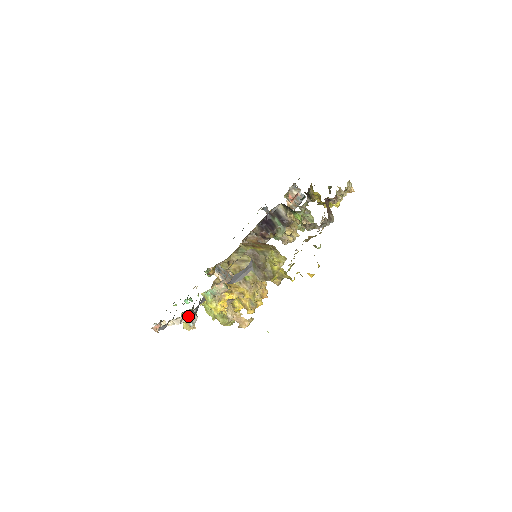
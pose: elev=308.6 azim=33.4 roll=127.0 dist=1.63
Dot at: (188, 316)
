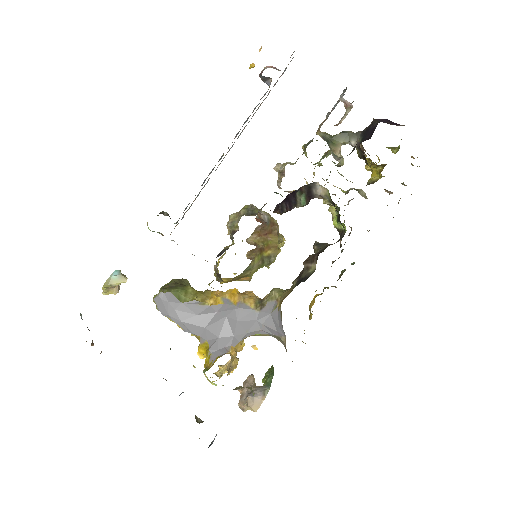
Dot at: (198, 422)
